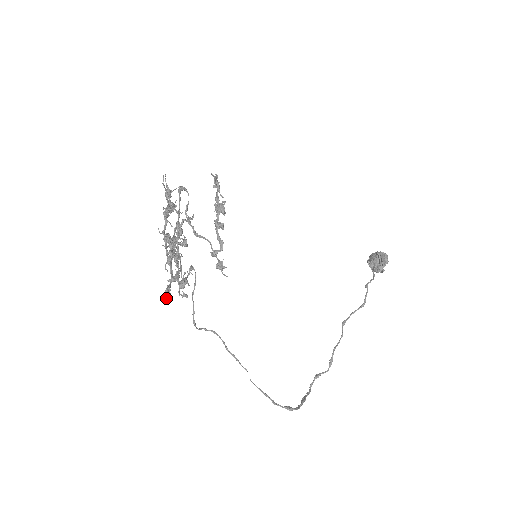
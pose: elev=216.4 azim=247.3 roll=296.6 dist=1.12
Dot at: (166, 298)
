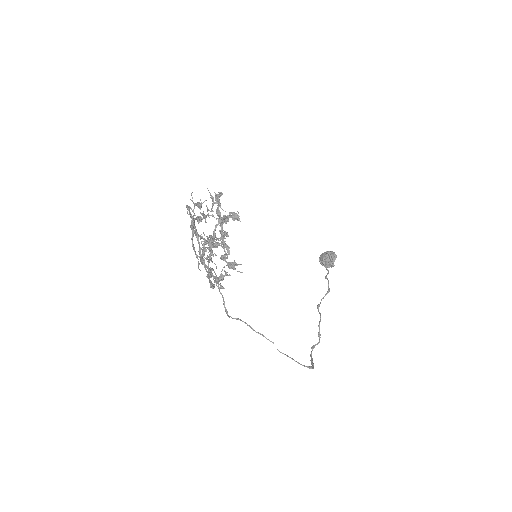
Dot at: (213, 288)
